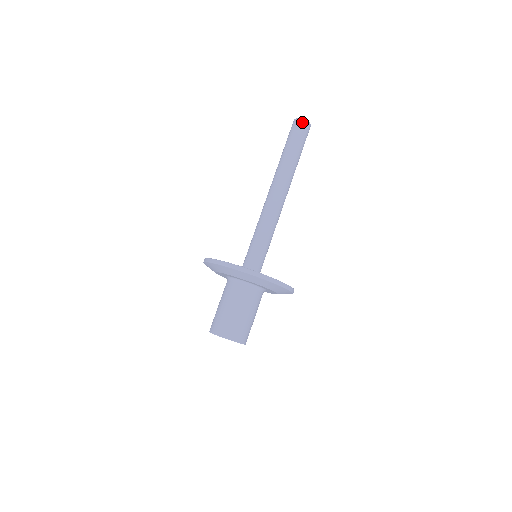
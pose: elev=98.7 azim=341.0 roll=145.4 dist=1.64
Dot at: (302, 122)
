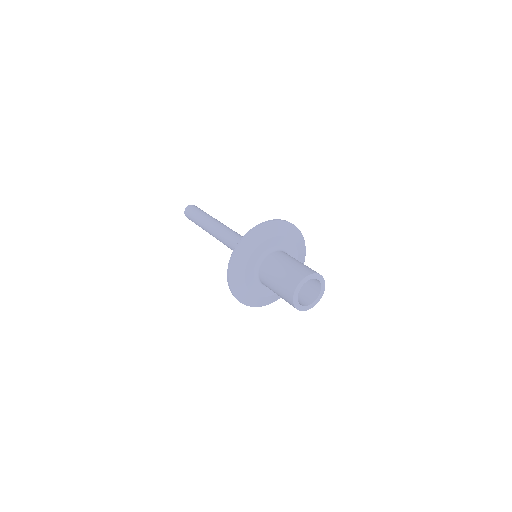
Dot at: (188, 208)
